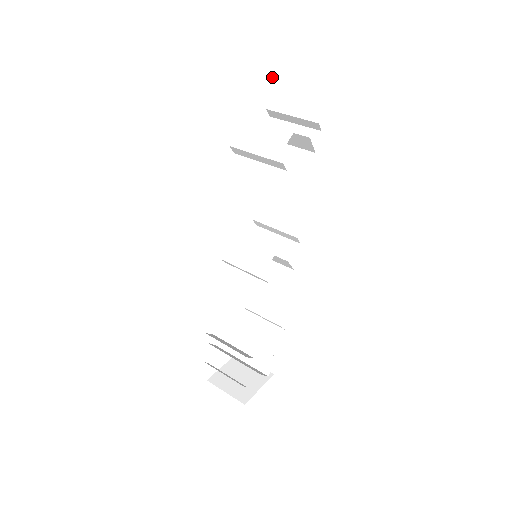
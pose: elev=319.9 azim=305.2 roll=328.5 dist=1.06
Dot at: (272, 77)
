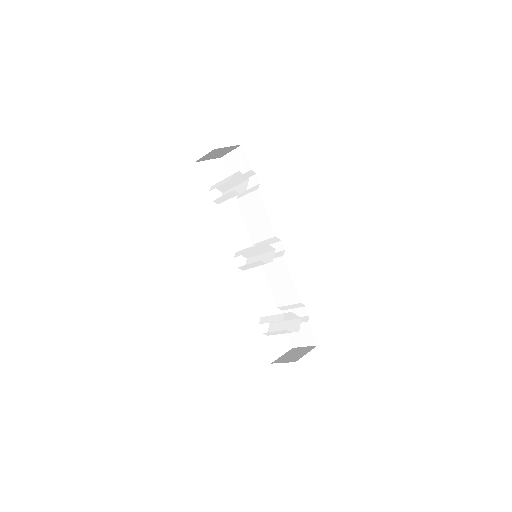
Dot at: (225, 165)
